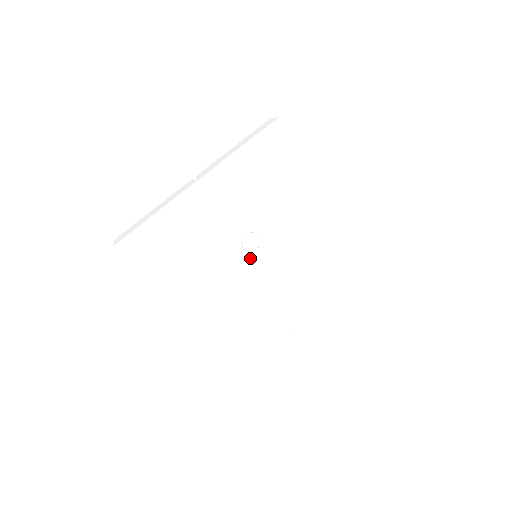
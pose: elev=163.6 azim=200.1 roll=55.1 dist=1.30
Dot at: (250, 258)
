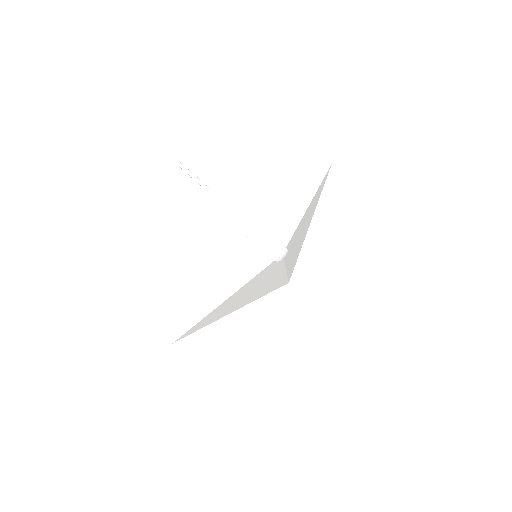
Dot at: (270, 264)
